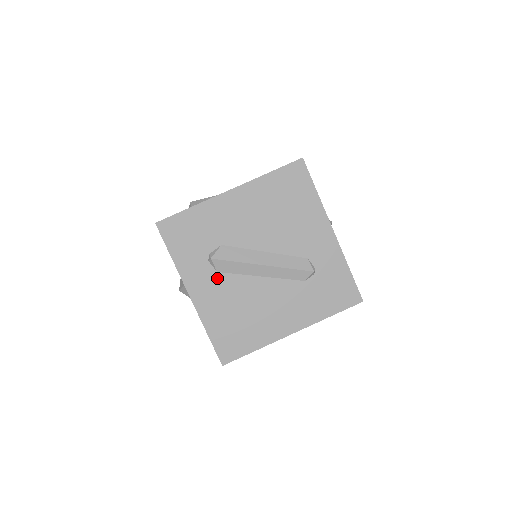
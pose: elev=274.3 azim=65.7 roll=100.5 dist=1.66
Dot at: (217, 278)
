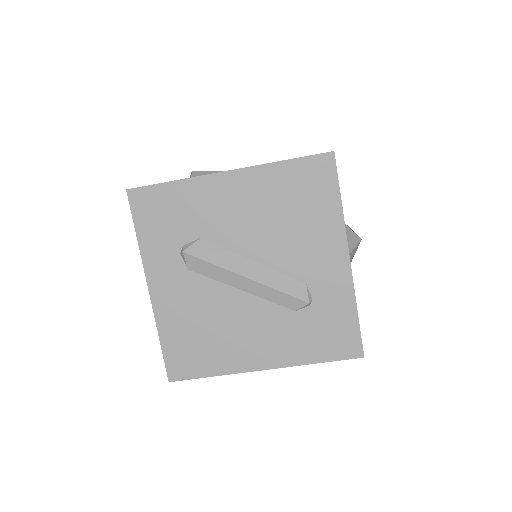
Dot at: (186, 277)
